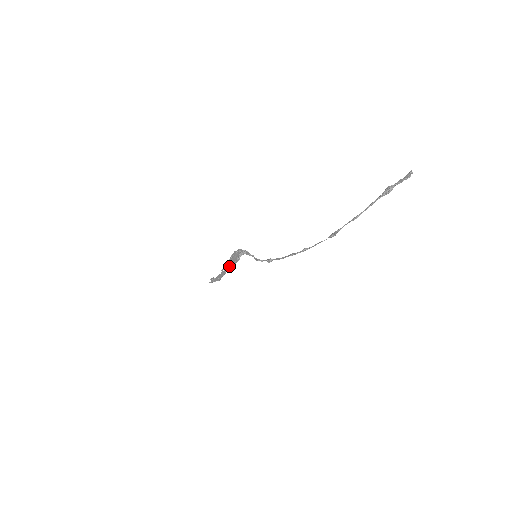
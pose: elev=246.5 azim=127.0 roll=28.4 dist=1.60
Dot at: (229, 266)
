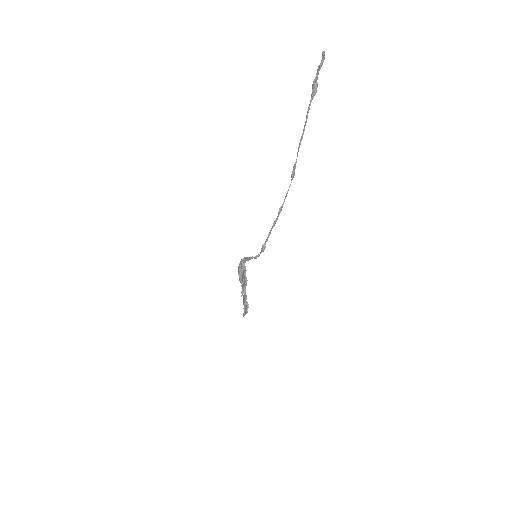
Dot at: (243, 285)
